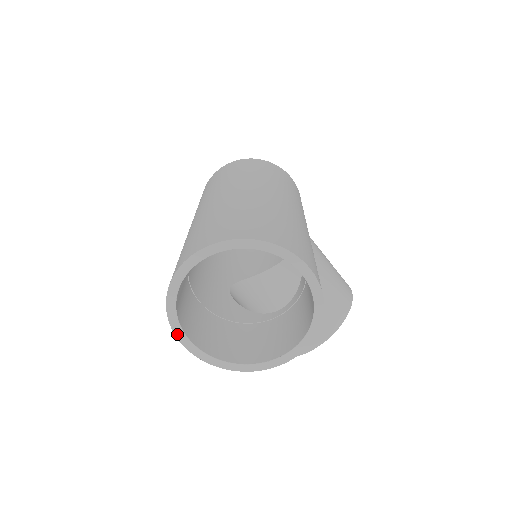
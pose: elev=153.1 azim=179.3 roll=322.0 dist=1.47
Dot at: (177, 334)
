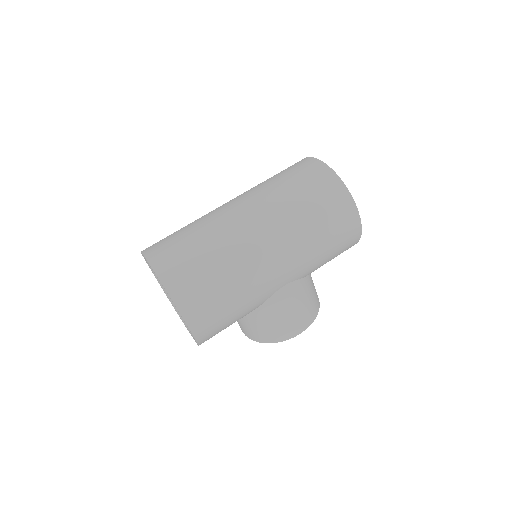
Dot at: occluded
